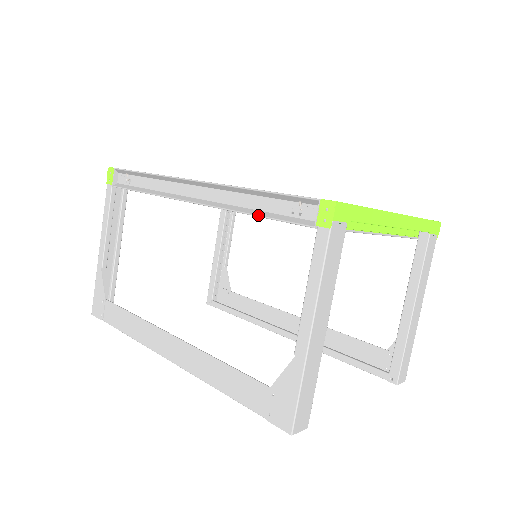
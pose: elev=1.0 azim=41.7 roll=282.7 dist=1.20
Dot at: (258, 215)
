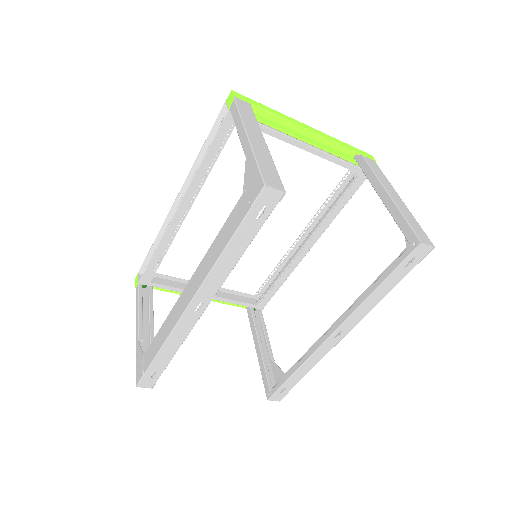
Dot at: (206, 152)
